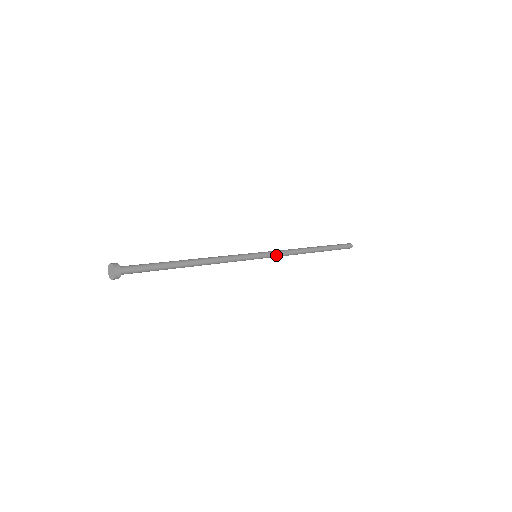
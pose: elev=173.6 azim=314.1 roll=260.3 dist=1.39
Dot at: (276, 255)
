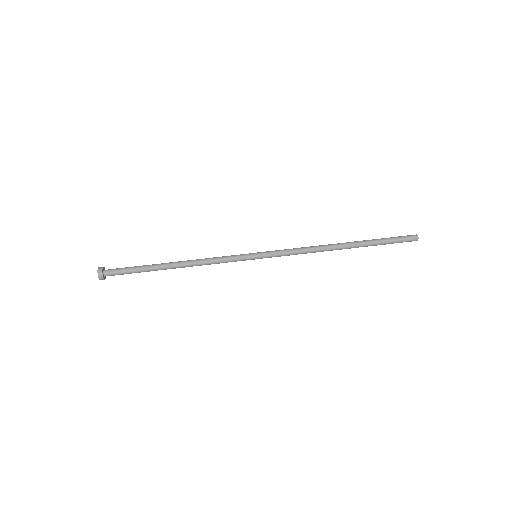
Dot at: (282, 255)
